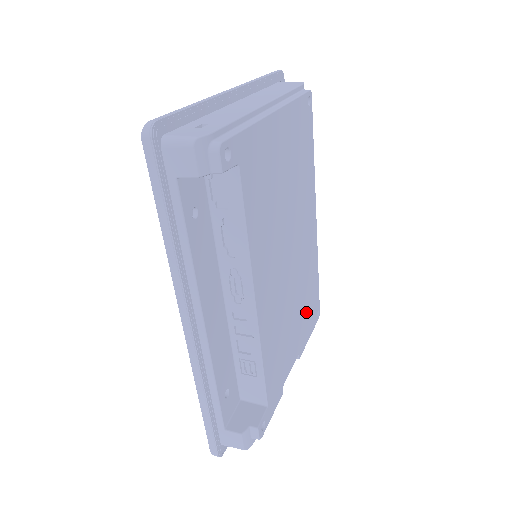
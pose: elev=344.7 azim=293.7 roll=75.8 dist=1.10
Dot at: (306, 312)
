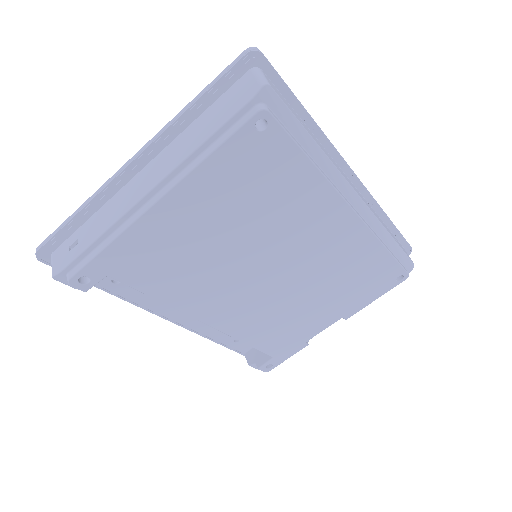
Dot at: (353, 289)
